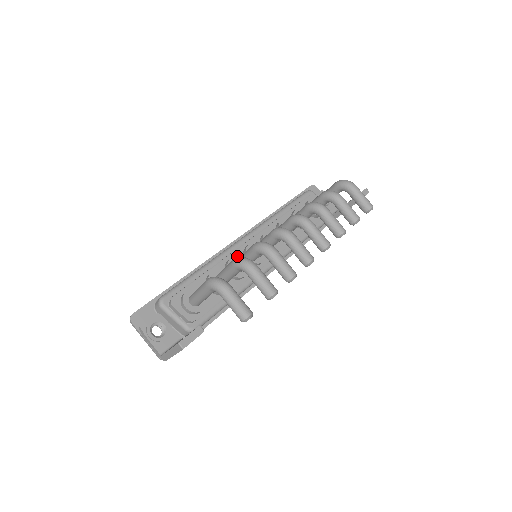
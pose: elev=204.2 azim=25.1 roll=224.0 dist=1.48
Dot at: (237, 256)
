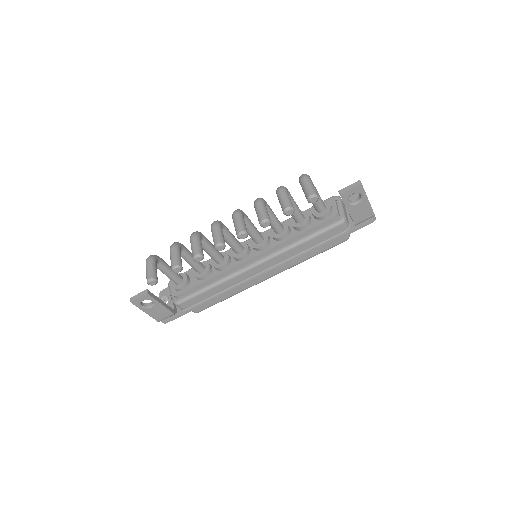
Dot at: (224, 252)
